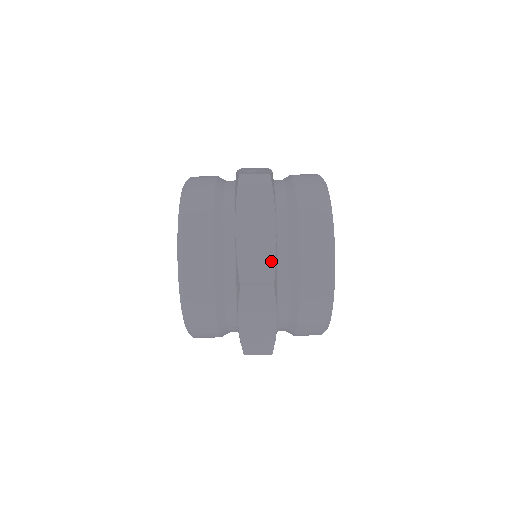
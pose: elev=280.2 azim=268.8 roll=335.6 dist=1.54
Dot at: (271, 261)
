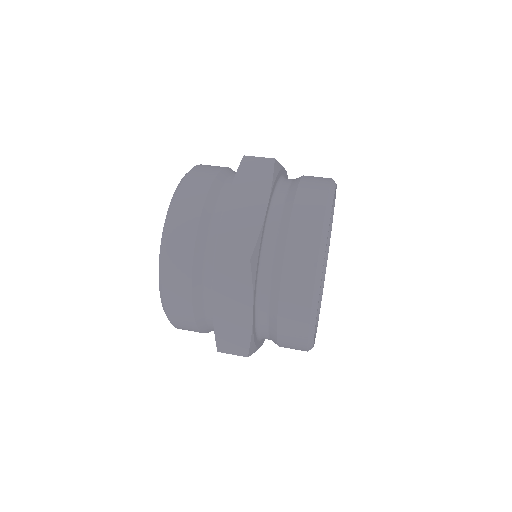
Dot at: (254, 236)
